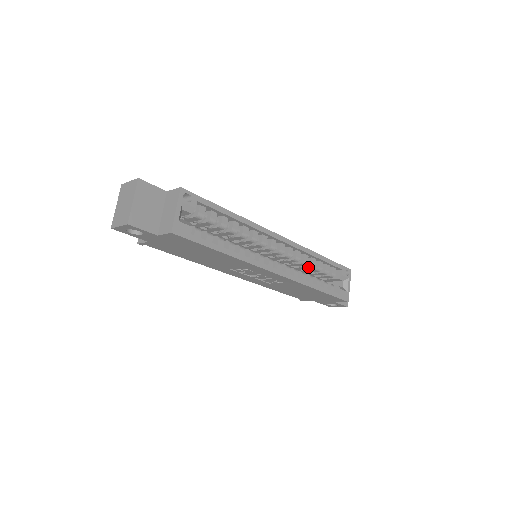
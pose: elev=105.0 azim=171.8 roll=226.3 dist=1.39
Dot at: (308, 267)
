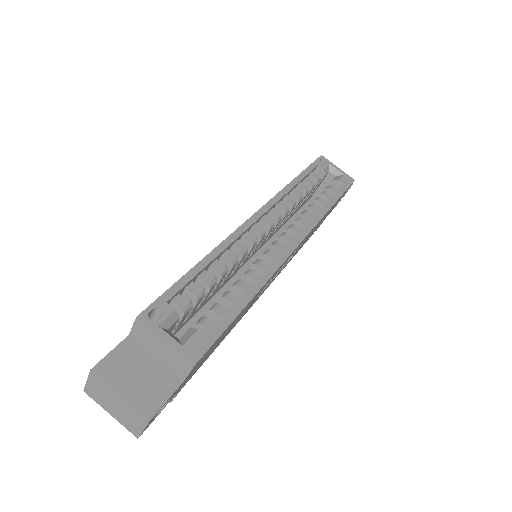
Dot at: (299, 202)
